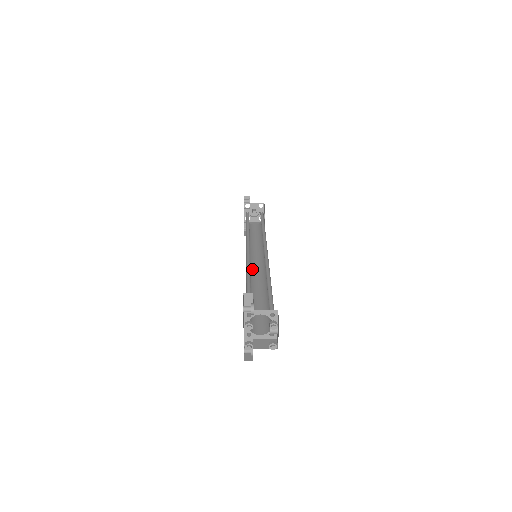
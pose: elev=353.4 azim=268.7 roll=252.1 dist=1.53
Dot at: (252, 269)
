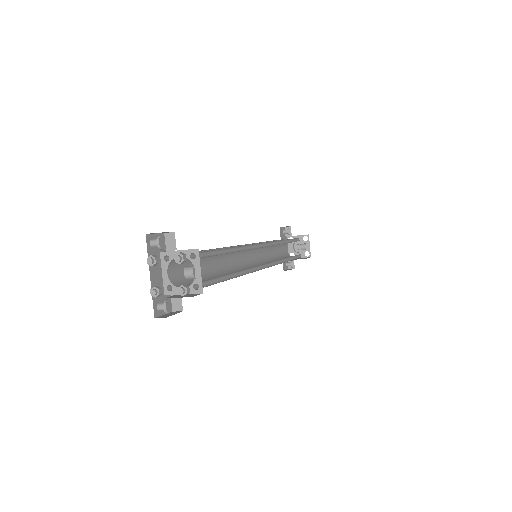
Dot at: (246, 267)
